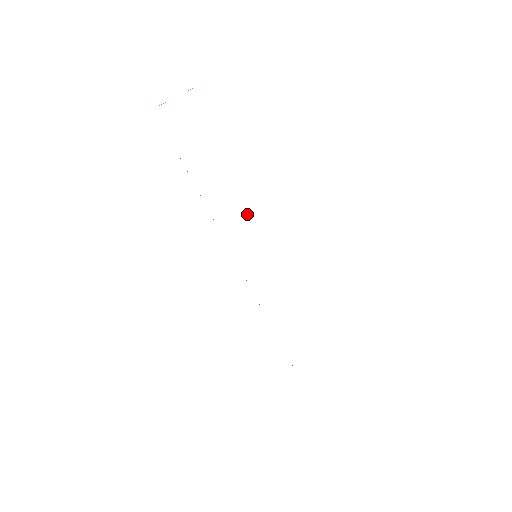
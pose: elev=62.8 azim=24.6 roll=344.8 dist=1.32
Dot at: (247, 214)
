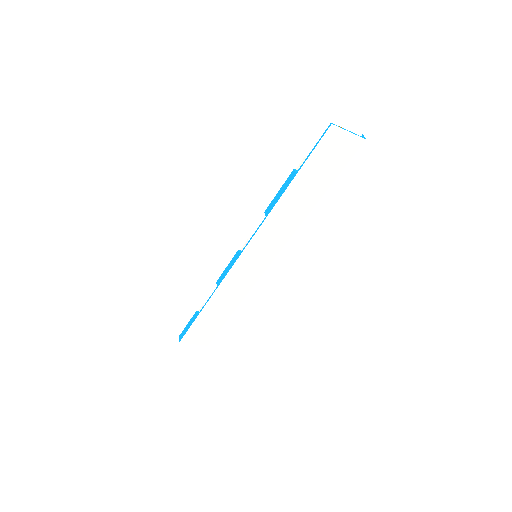
Dot at: (286, 232)
